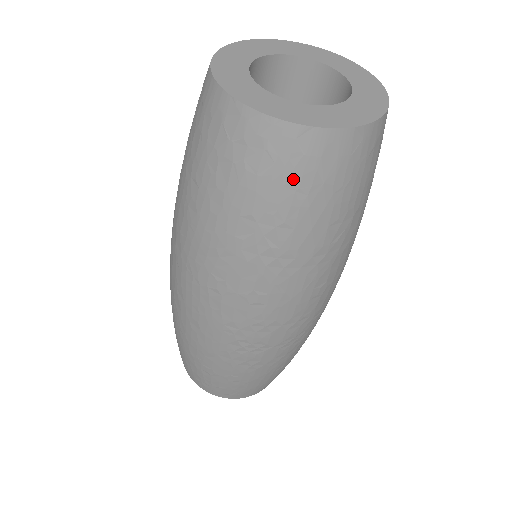
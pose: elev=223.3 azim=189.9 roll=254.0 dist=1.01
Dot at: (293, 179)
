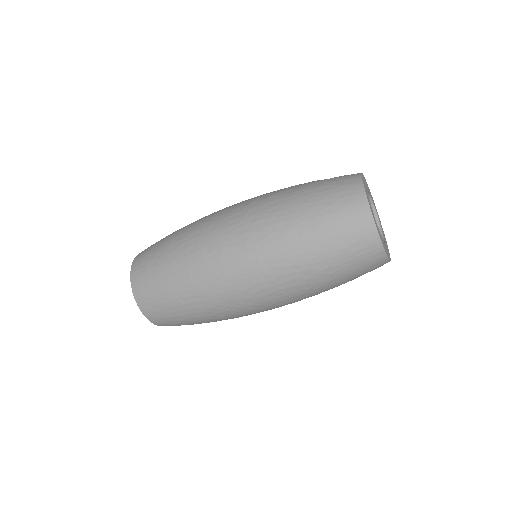
Dot at: (360, 264)
